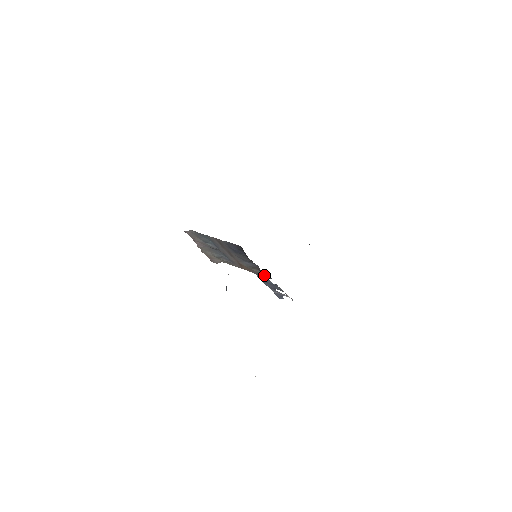
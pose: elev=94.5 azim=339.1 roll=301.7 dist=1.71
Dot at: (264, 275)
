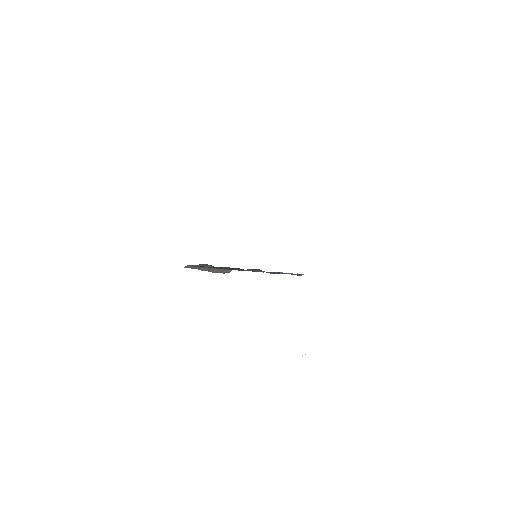
Dot at: (268, 272)
